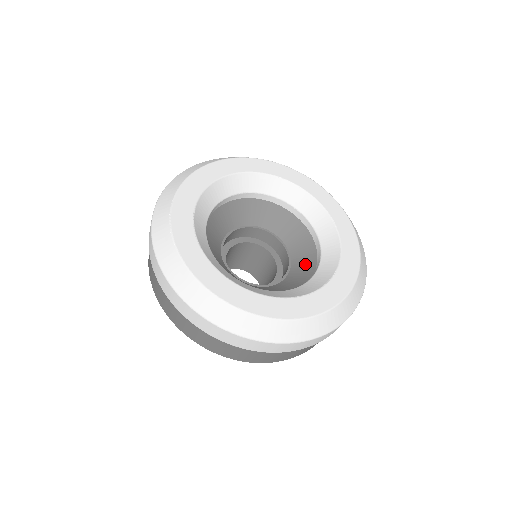
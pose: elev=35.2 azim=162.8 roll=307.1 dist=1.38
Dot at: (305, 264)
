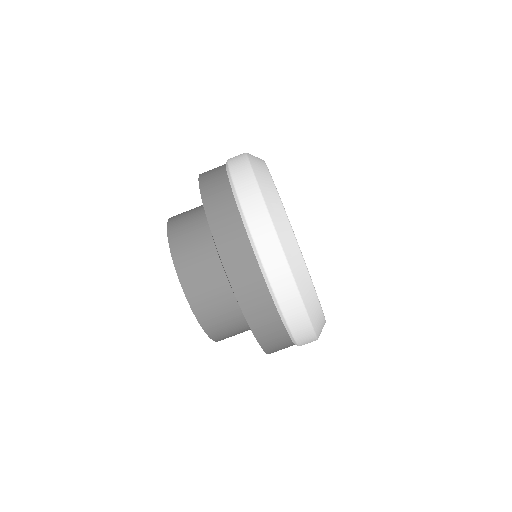
Dot at: occluded
